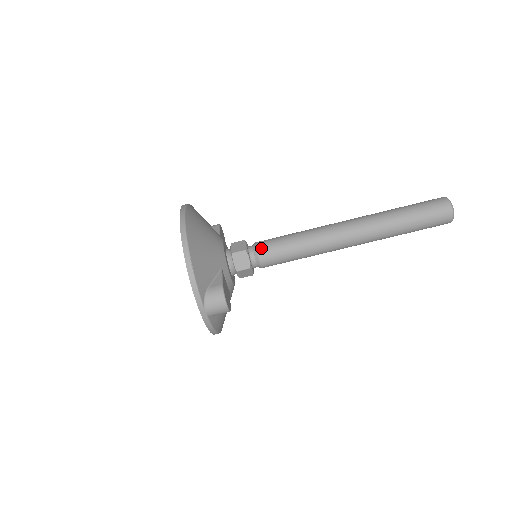
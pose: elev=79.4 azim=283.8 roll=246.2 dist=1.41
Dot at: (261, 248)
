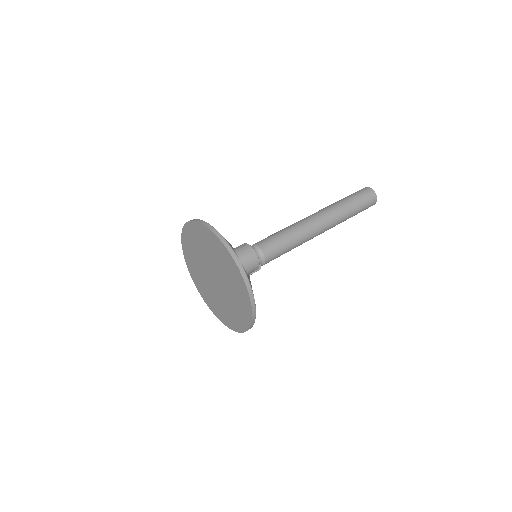
Dot at: (258, 243)
